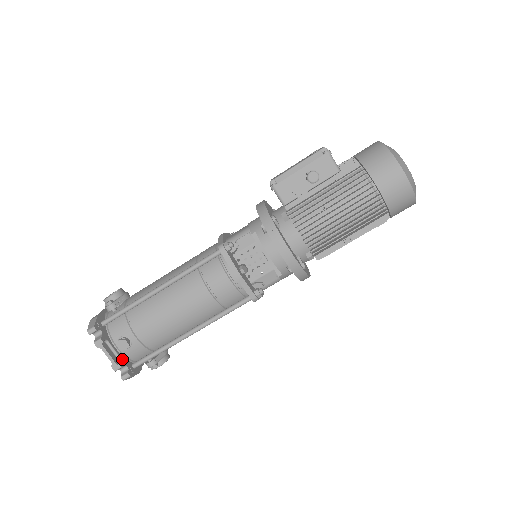
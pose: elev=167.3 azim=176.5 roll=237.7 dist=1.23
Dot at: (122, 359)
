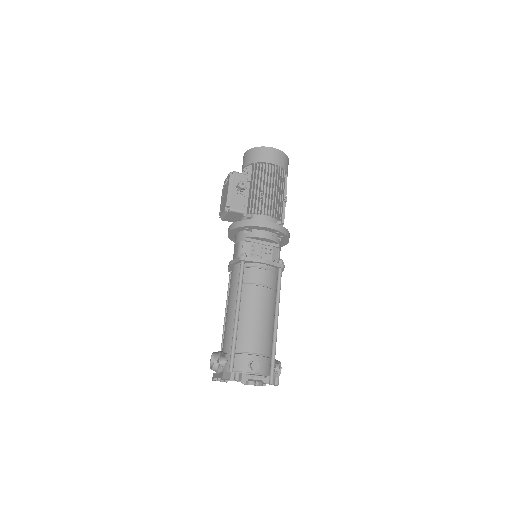
Dot at: (263, 376)
